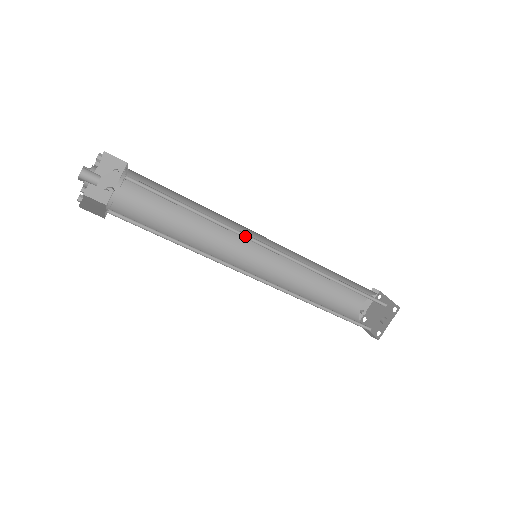
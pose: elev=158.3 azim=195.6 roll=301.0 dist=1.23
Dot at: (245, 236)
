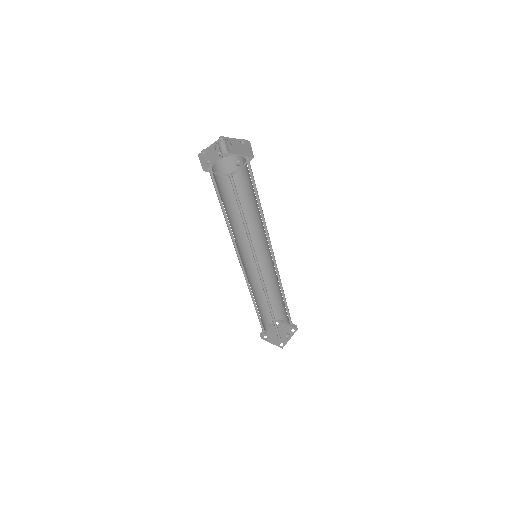
Dot at: (267, 237)
